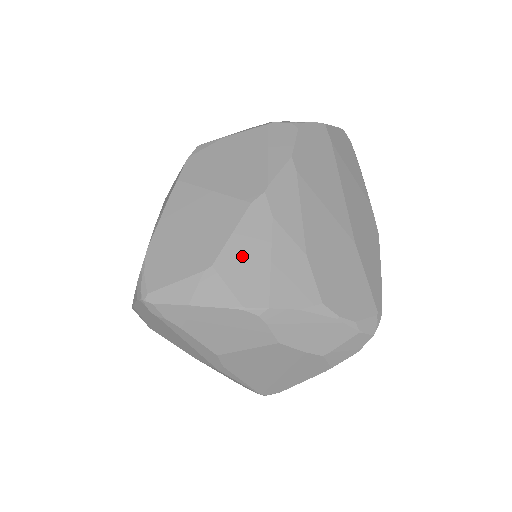
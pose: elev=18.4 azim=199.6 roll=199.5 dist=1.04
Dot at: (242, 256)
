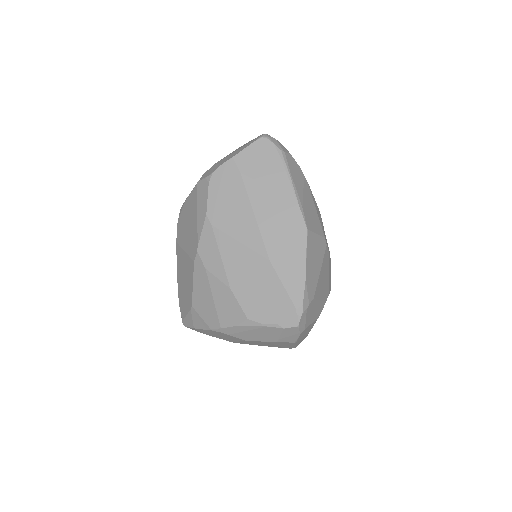
Dot at: (201, 298)
